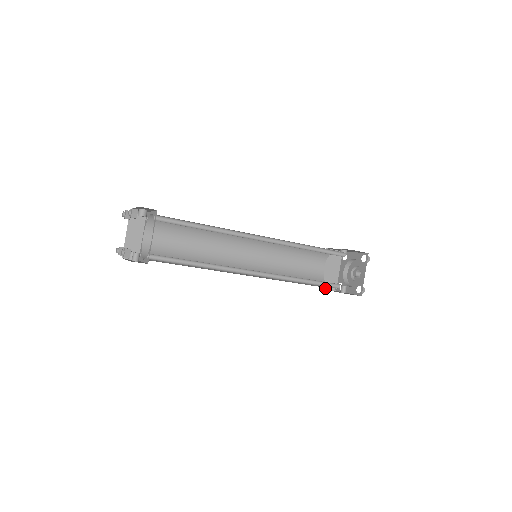
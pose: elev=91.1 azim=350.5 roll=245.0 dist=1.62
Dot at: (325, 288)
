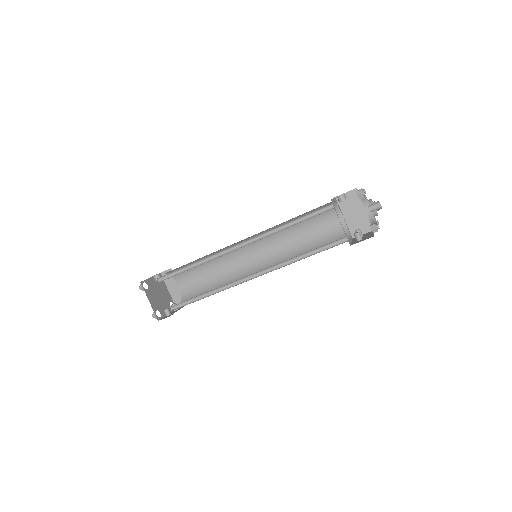
Dot at: occluded
